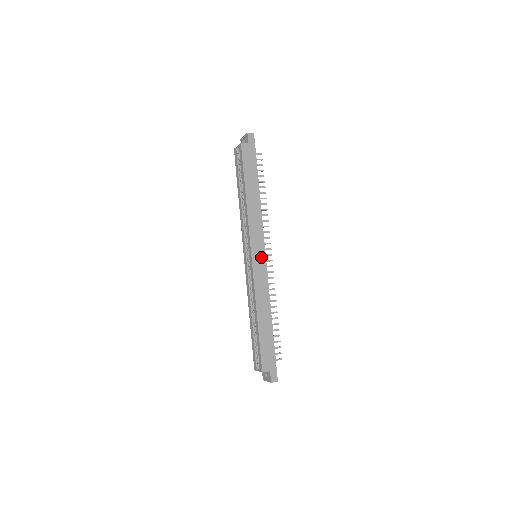
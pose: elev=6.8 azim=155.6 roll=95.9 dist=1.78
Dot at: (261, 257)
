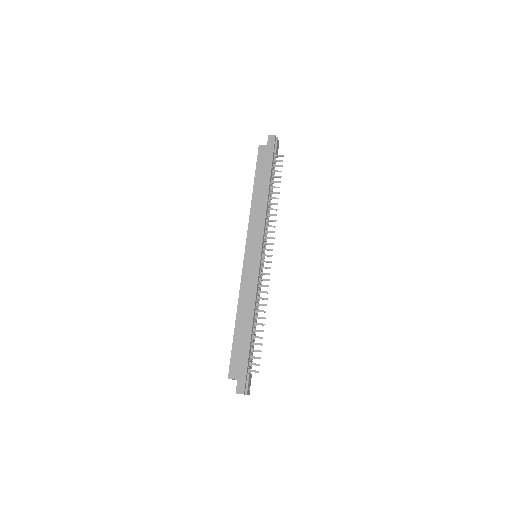
Dot at: (255, 255)
